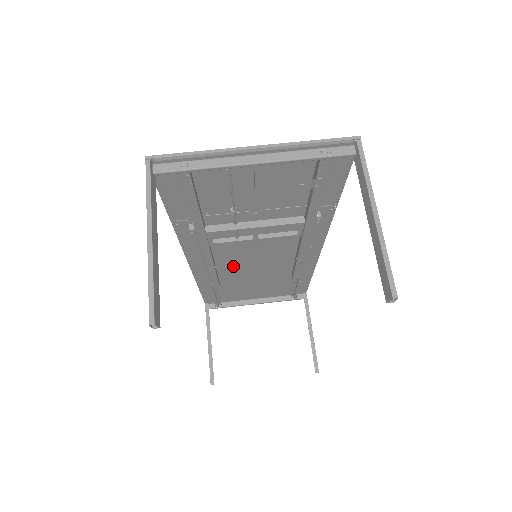
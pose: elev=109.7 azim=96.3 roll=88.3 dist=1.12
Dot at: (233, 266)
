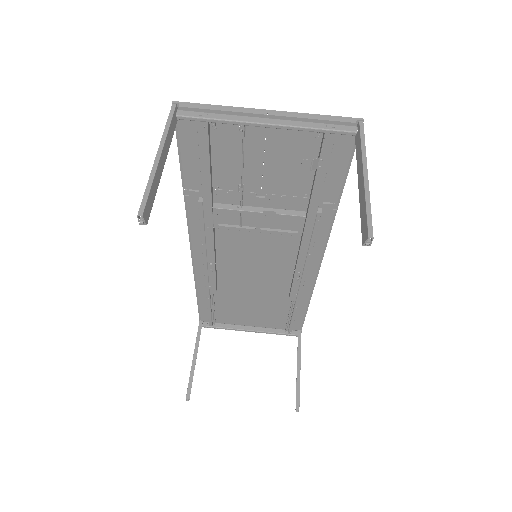
Dot at: (233, 269)
